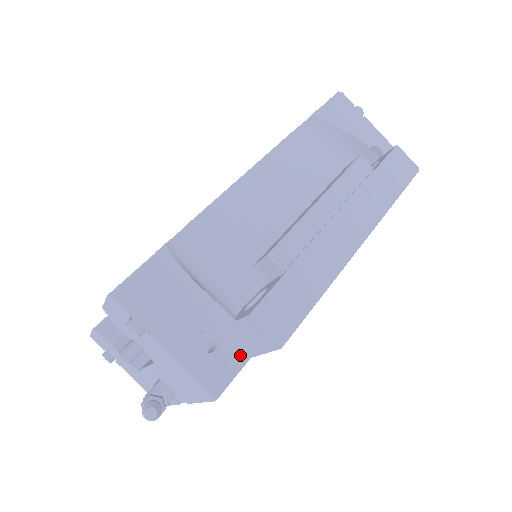
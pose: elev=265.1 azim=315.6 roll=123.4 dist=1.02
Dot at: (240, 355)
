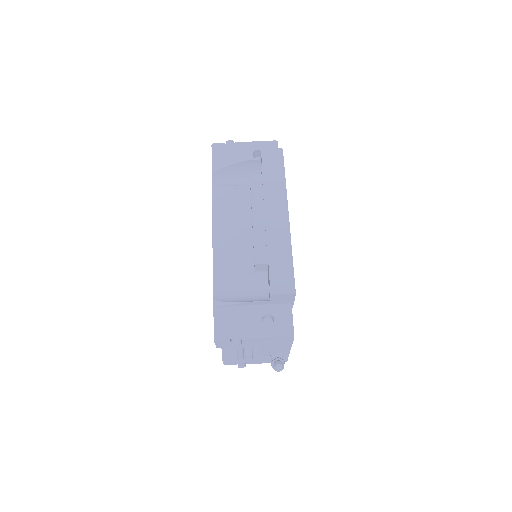
Dot at: (286, 311)
